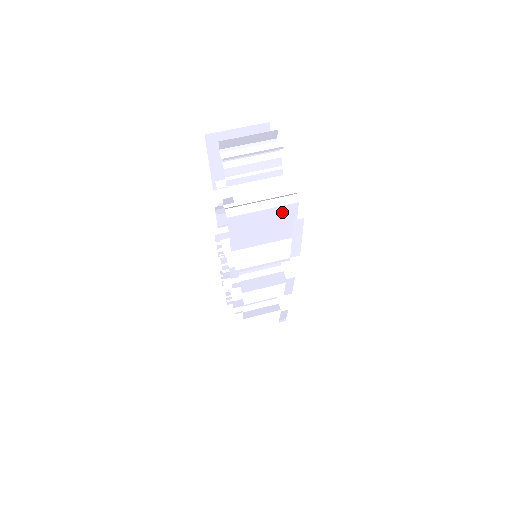
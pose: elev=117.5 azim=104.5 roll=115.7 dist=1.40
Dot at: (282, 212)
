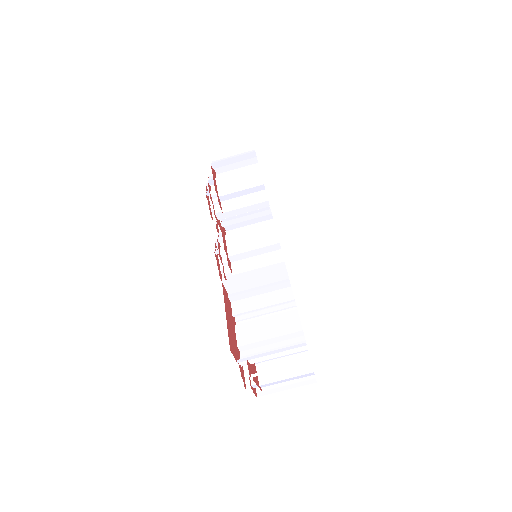
Dot at: occluded
